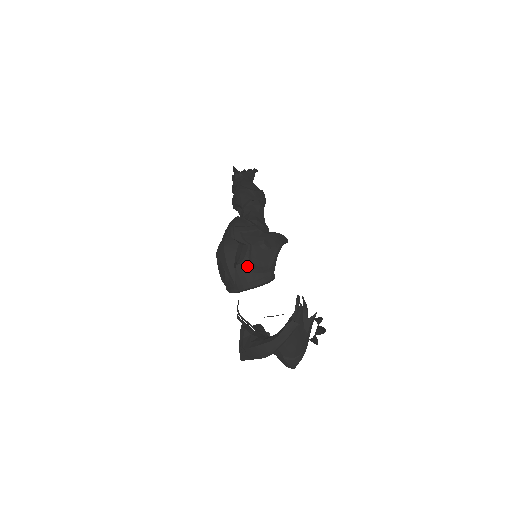
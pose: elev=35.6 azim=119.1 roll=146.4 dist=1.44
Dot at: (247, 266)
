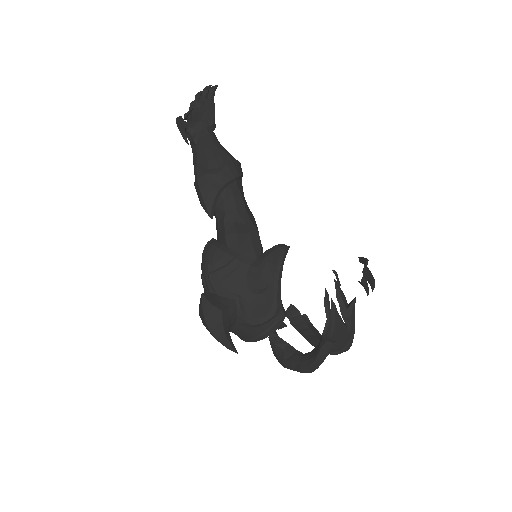
Dot at: (245, 325)
